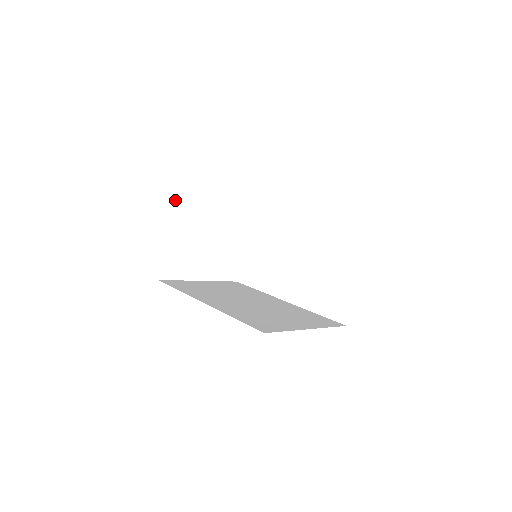
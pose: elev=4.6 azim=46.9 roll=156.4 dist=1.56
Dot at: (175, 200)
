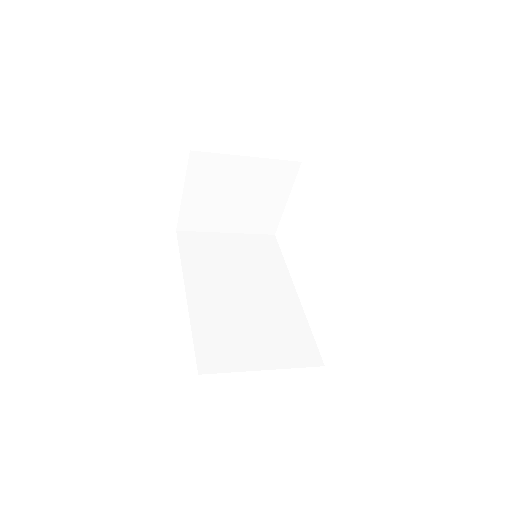
Dot at: (194, 159)
